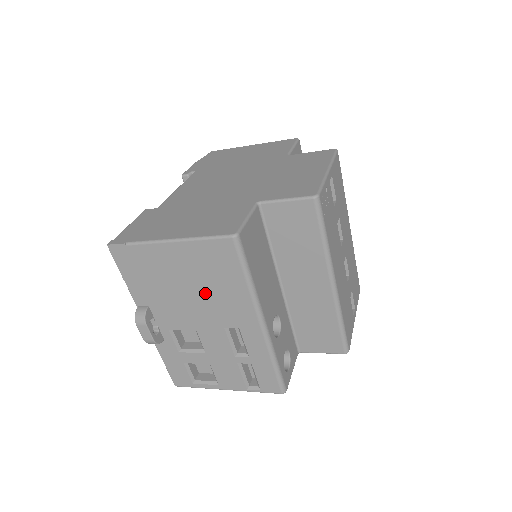
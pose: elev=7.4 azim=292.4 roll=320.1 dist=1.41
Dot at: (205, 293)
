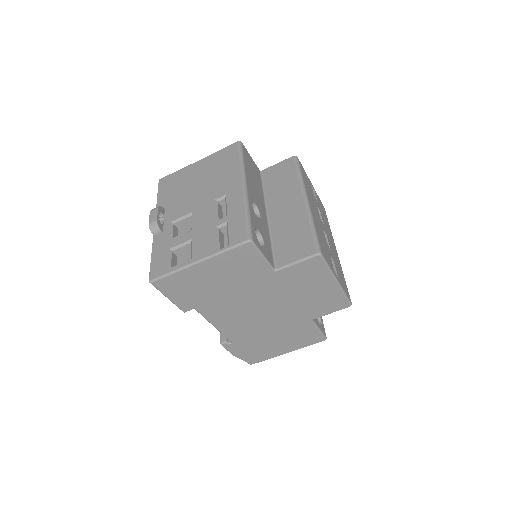
Dot at: (210, 181)
